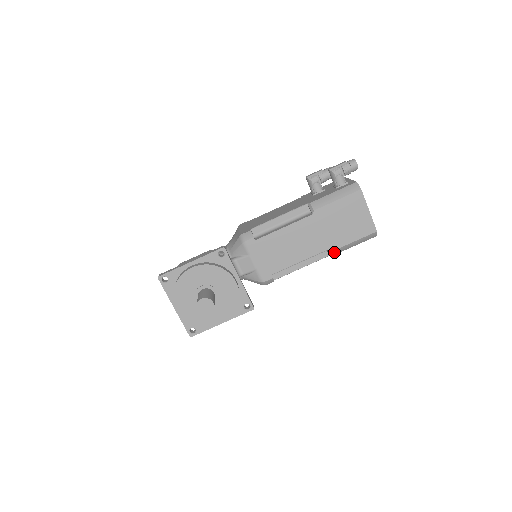
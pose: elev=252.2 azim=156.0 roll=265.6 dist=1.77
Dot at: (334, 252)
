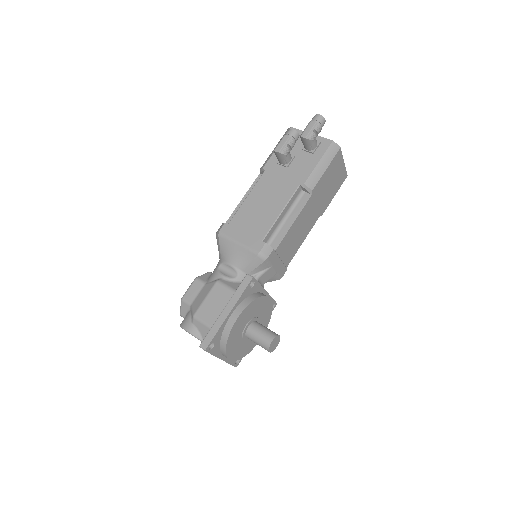
Dot at: (322, 213)
